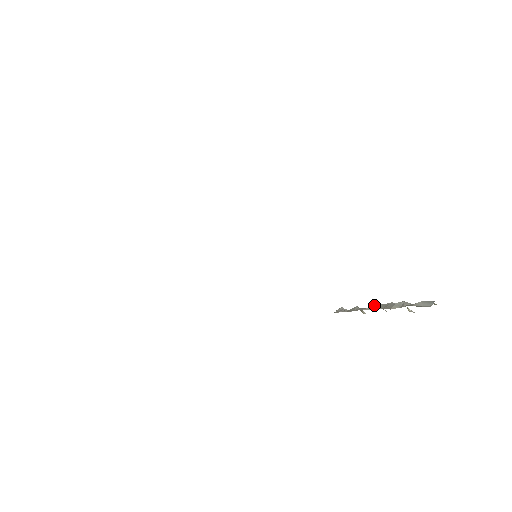
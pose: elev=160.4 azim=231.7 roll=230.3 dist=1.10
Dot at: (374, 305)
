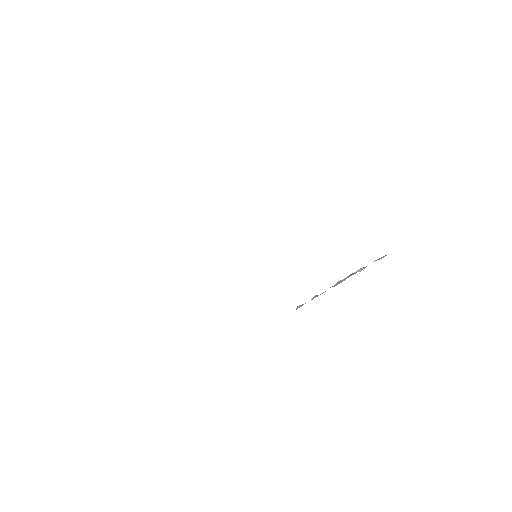
Dot at: occluded
